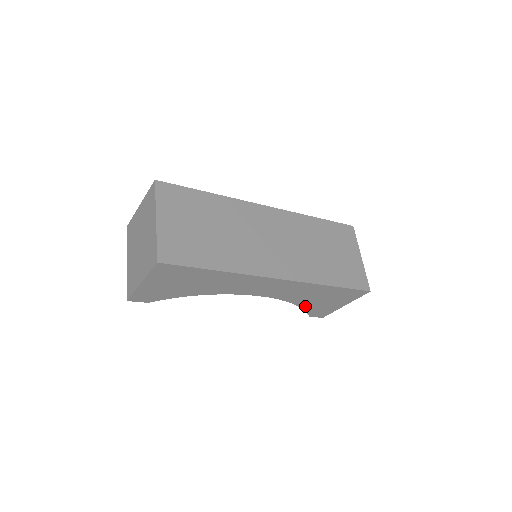
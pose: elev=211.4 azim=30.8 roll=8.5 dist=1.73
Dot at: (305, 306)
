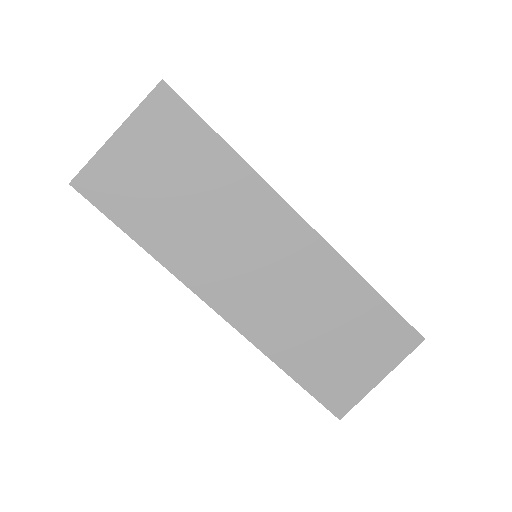
Dot at: occluded
